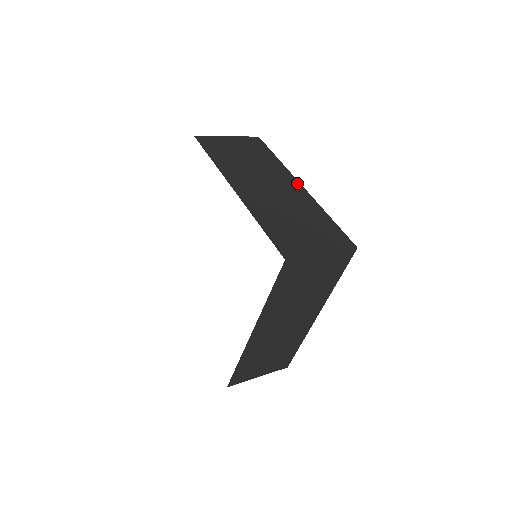
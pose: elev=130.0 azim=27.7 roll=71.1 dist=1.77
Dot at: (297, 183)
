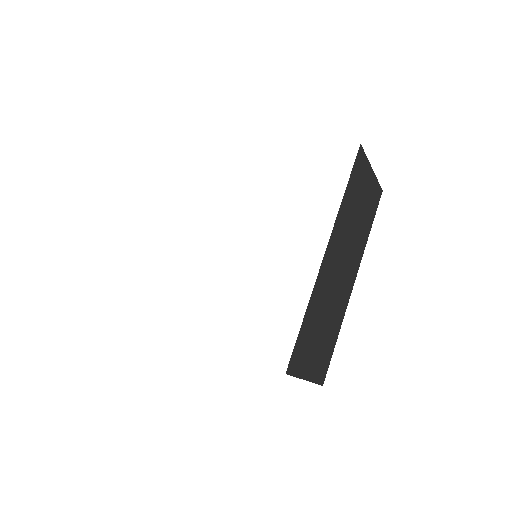
Dot at: (355, 278)
